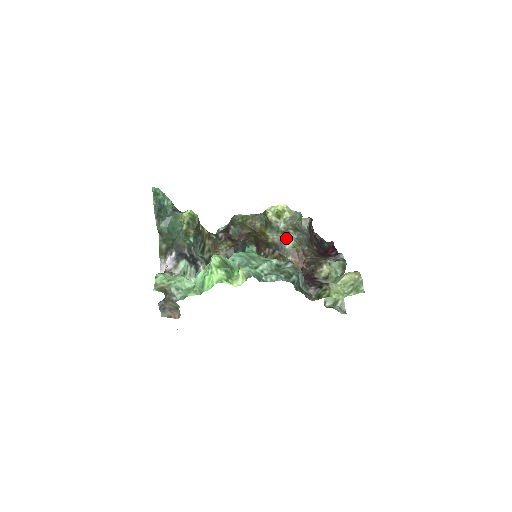
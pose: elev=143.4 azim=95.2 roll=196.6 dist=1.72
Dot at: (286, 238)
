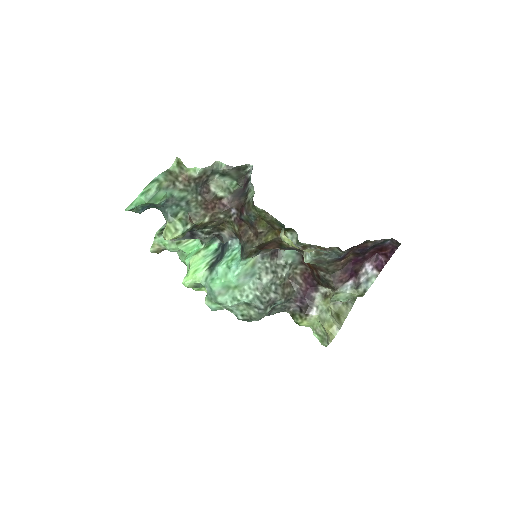
Dot at: (304, 252)
